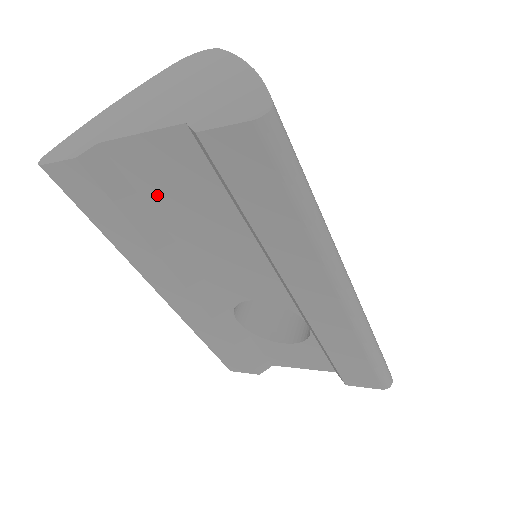
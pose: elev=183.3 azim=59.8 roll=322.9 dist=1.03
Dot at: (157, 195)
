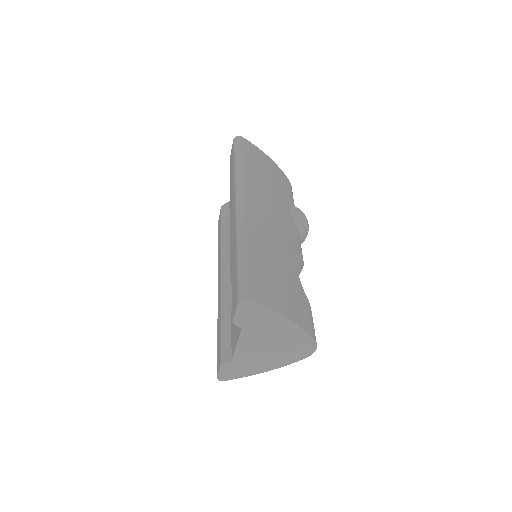
Dot at: occluded
